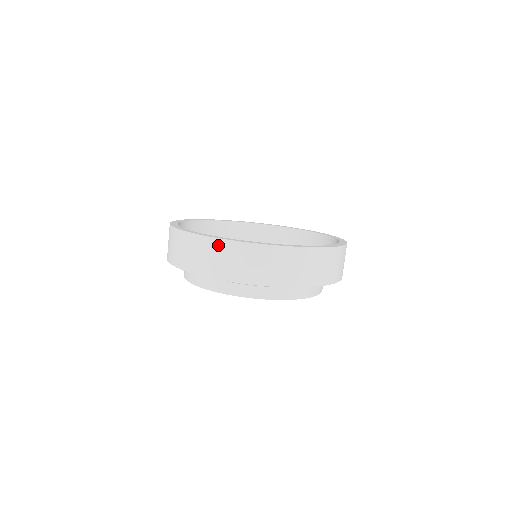
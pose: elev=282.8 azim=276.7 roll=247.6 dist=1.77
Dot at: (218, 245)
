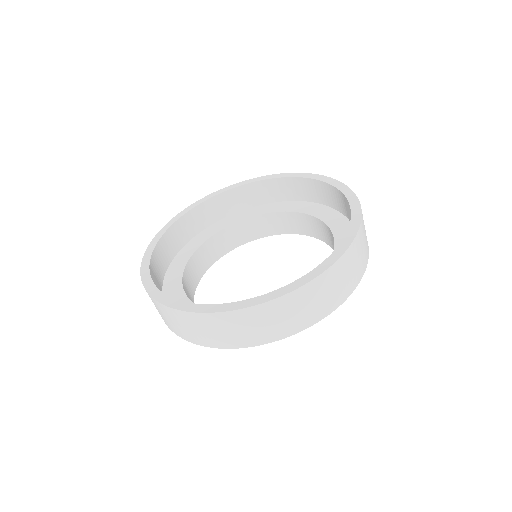
Dot at: (225, 318)
